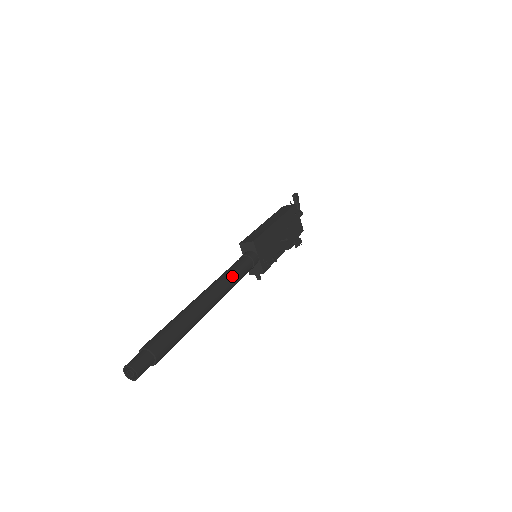
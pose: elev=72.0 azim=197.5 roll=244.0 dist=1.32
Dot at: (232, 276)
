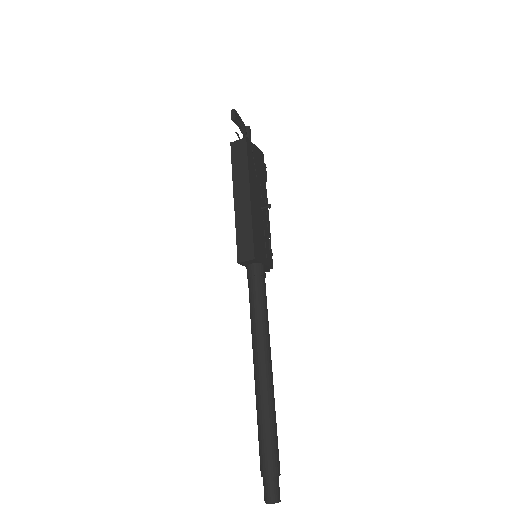
Dot at: (264, 321)
